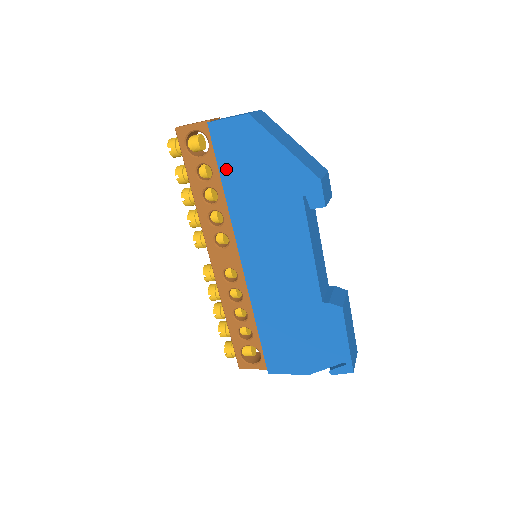
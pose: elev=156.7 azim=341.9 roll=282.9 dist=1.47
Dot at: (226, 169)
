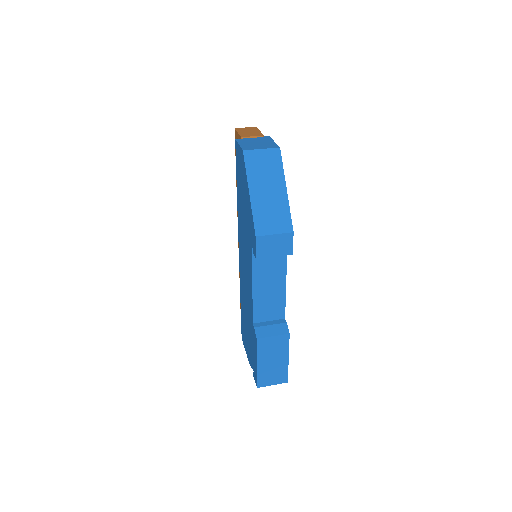
Dot at: (238, 181)
